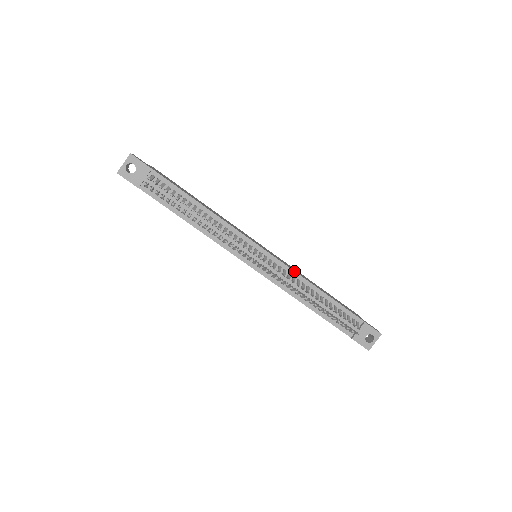
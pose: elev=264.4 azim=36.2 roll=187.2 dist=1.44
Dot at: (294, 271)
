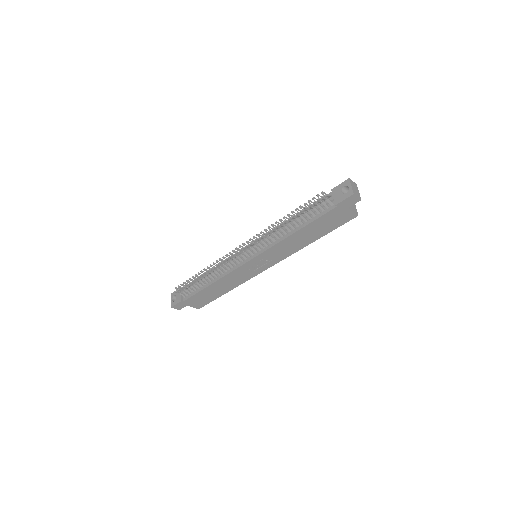
Dot at: occluded
